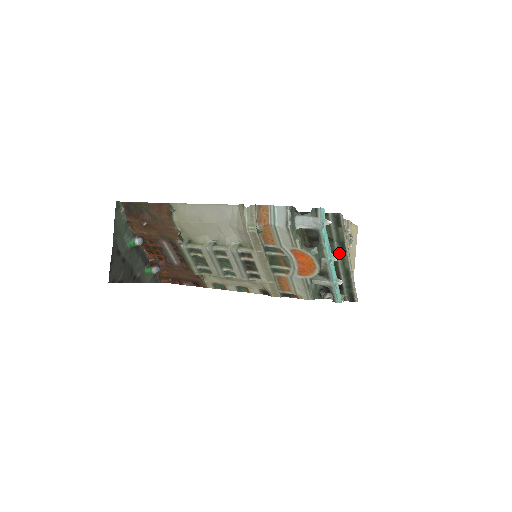
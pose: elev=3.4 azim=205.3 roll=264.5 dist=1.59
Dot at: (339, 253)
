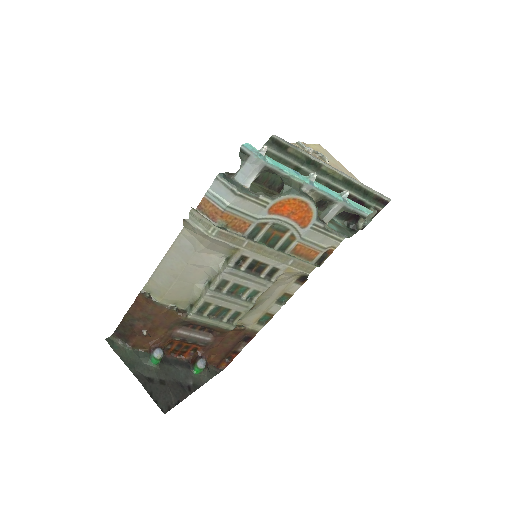
Dot at: (318, 173)
